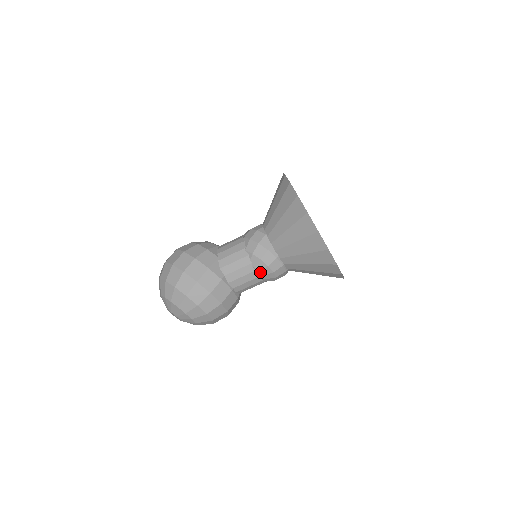
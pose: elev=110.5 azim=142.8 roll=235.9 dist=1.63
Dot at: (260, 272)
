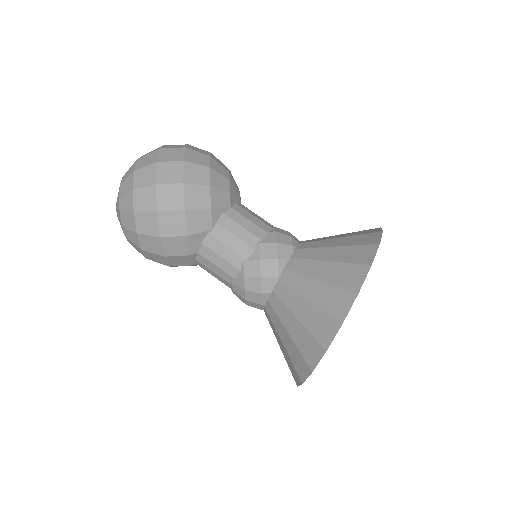
Dot at: (234, 291)
